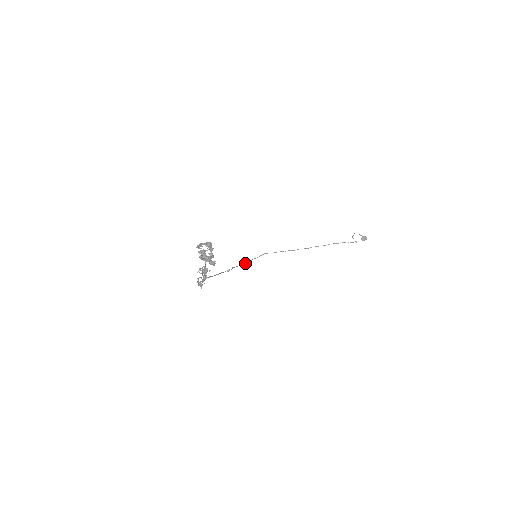
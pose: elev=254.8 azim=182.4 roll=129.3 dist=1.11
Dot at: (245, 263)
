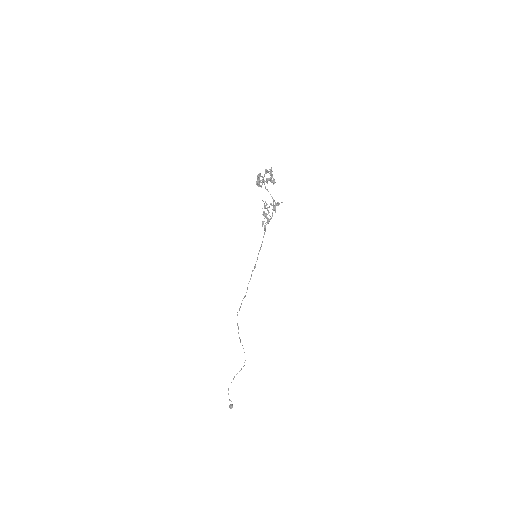
Dot at: (247, 288)
